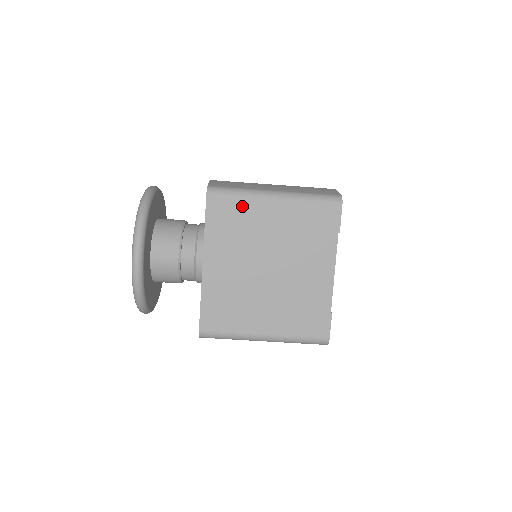
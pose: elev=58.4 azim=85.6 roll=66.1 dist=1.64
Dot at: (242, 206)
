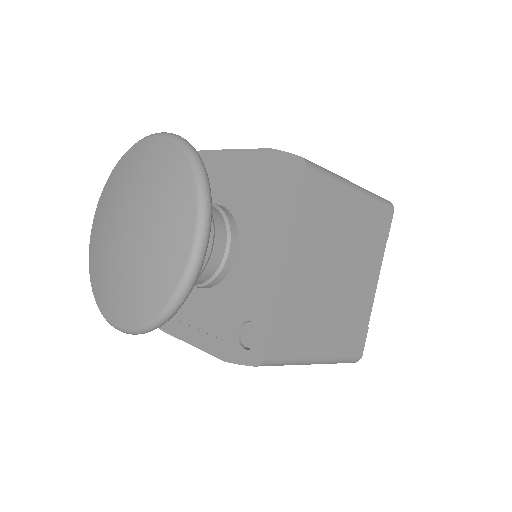
Dot at: (332, 193)
